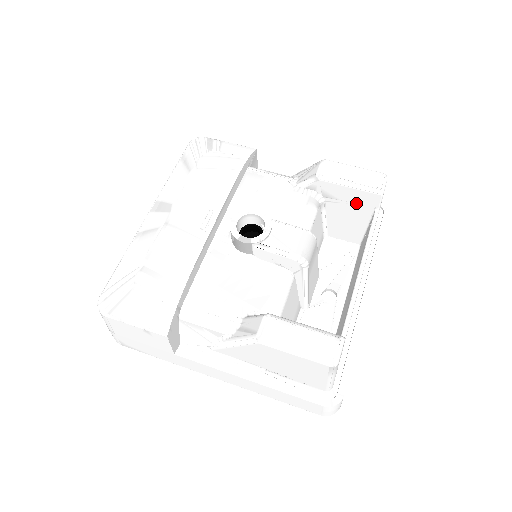
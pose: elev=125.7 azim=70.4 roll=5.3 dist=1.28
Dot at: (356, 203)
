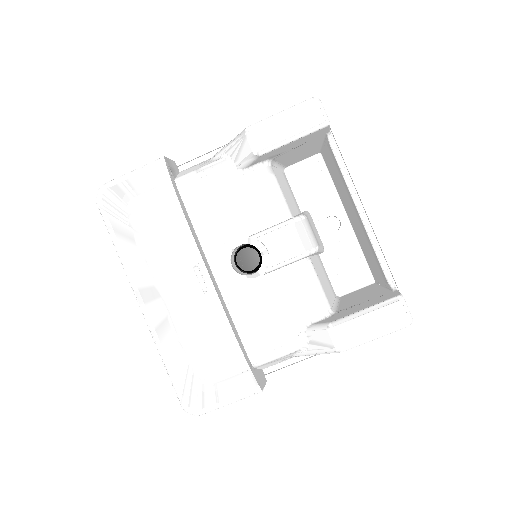
Dot at: (305, 142)
